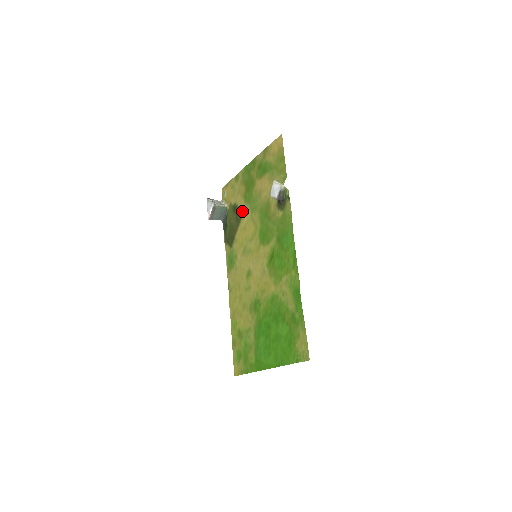
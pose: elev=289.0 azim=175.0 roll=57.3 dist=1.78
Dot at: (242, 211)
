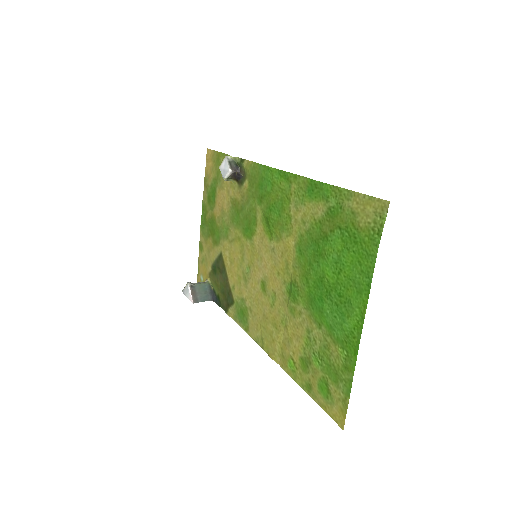
Dot at: (220, 255)
